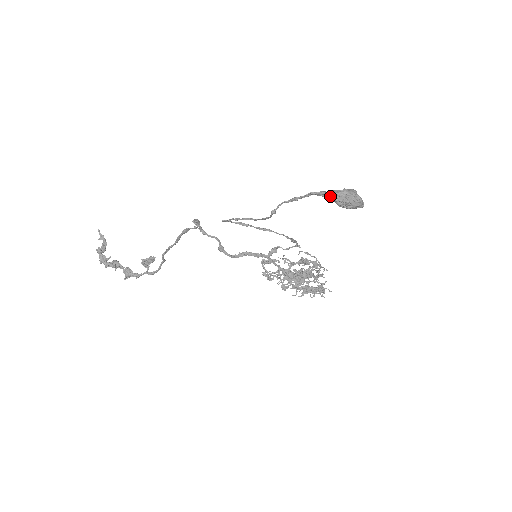
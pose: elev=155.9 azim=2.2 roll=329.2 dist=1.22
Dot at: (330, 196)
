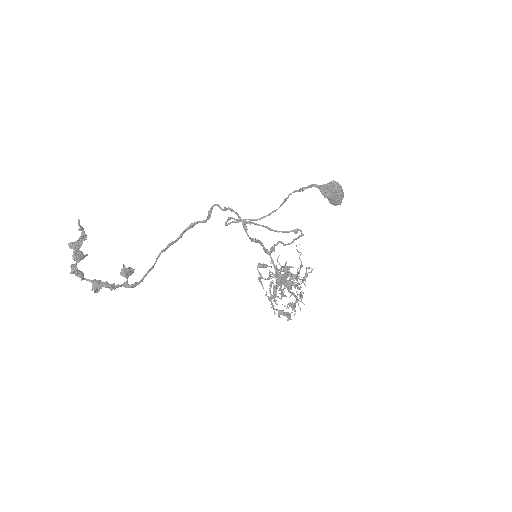
Dot at: (326, 188)
